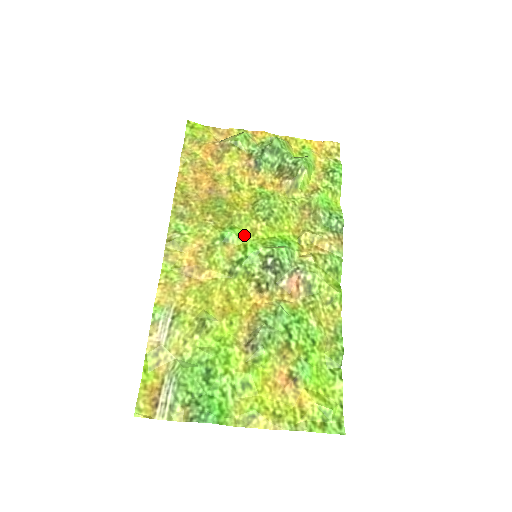
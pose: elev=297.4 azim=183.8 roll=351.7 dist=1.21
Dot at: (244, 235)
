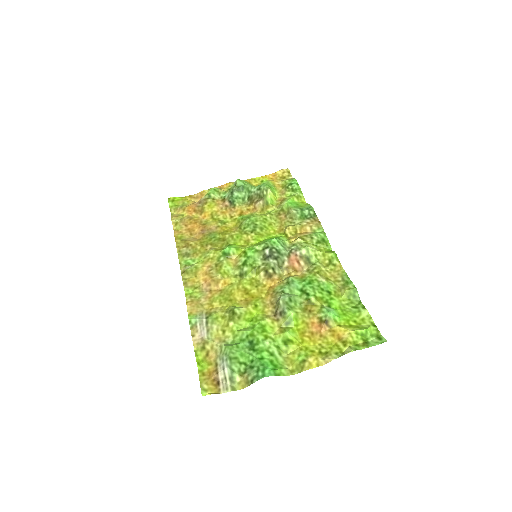
Dot at: (241, 247)
